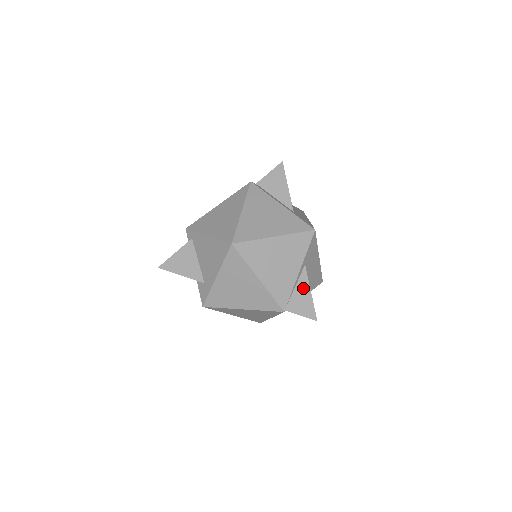
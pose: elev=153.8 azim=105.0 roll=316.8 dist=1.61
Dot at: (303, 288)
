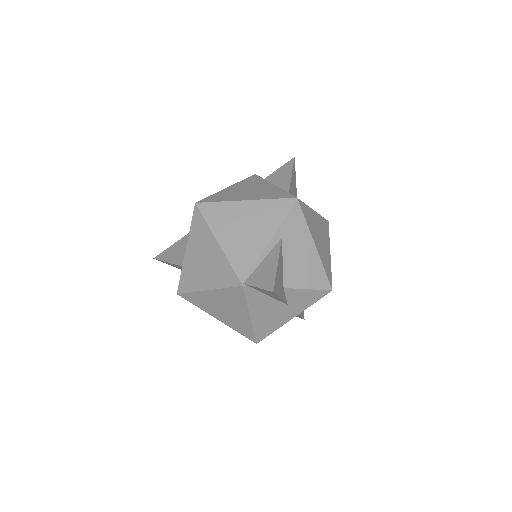
Dot at: (271, 260)
